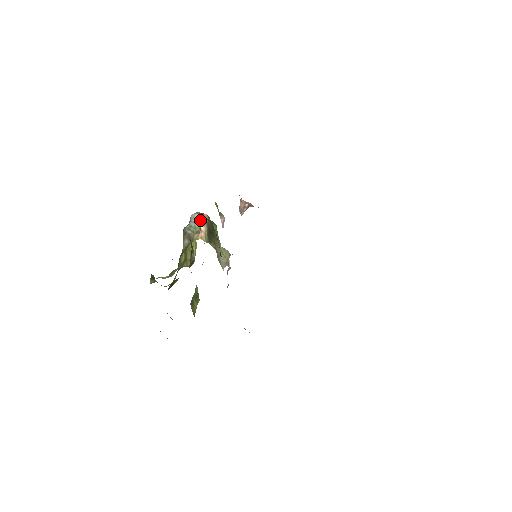
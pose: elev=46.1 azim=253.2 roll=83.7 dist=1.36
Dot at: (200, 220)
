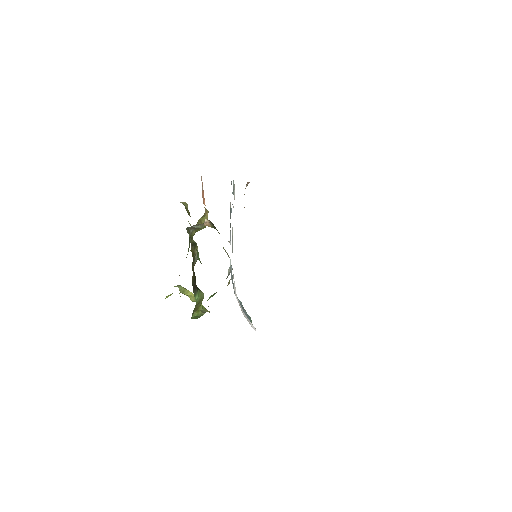
Dot at: (201, 224)
